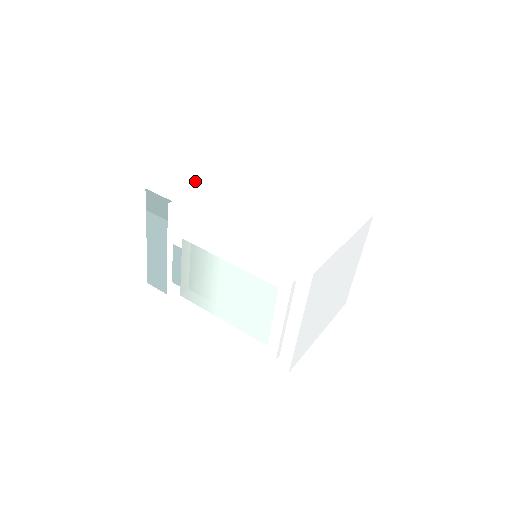
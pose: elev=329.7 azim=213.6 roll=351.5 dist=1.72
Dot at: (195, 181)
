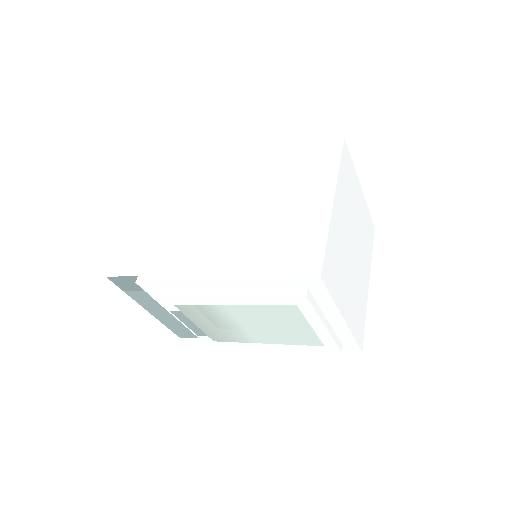
Dot at: (146, 230)
